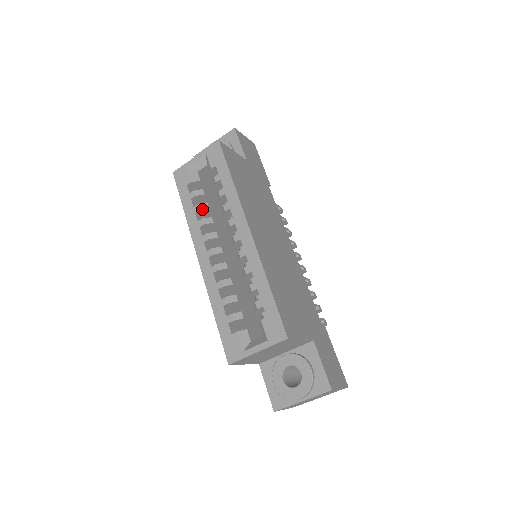
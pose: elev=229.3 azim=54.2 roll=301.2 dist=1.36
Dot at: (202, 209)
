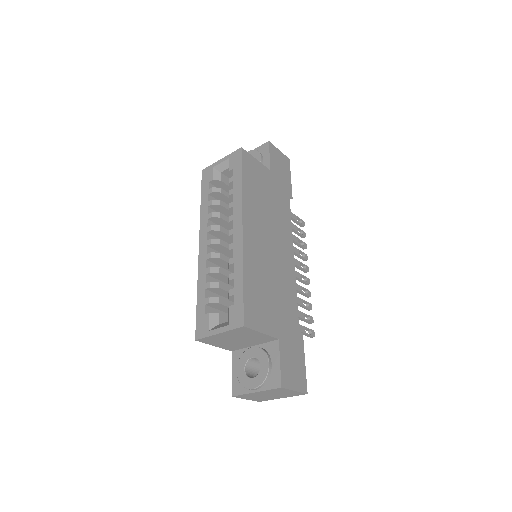
Dot at: (214, 204)
